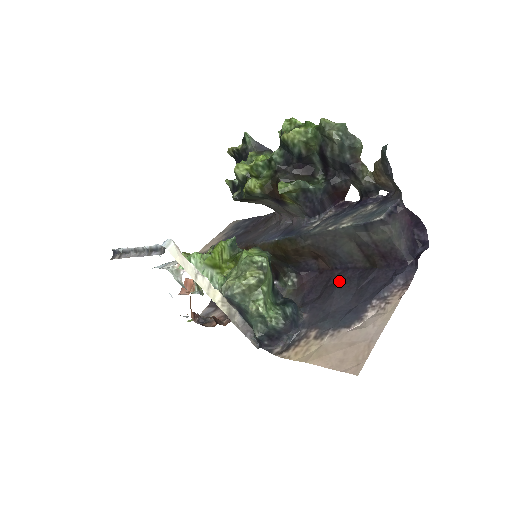
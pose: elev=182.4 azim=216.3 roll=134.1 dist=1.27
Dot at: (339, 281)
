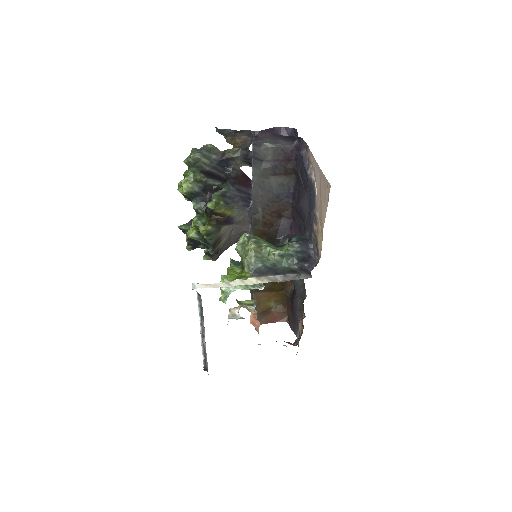
Dot at: (298, 202)
